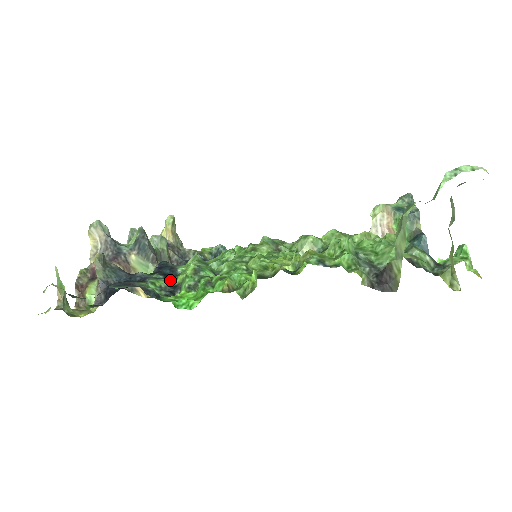
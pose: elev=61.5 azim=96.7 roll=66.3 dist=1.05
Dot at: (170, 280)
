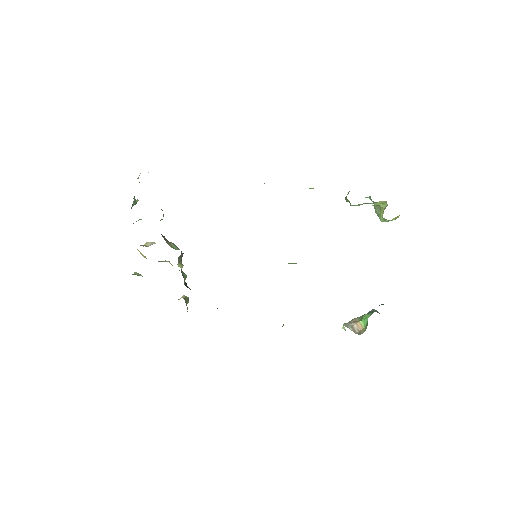
Dot at: occluded
